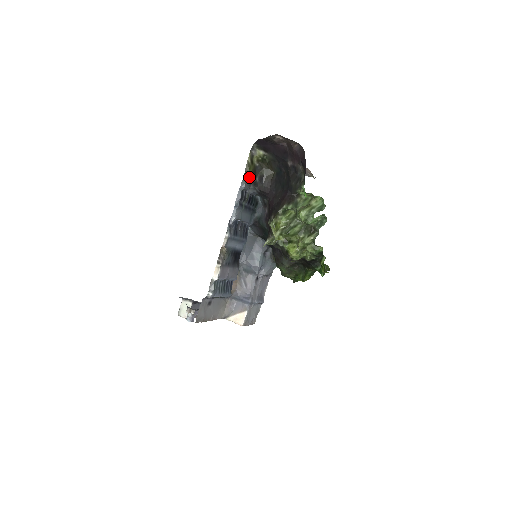
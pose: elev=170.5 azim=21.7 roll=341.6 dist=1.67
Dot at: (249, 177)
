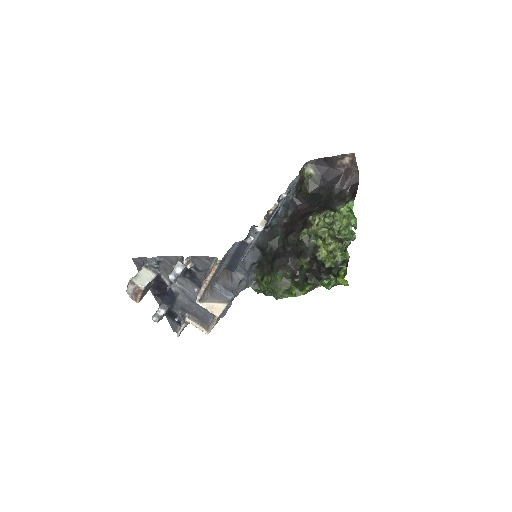
Dot at: (300, 178)
